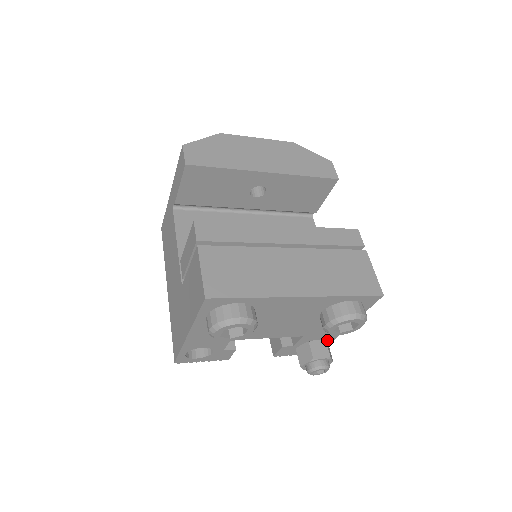
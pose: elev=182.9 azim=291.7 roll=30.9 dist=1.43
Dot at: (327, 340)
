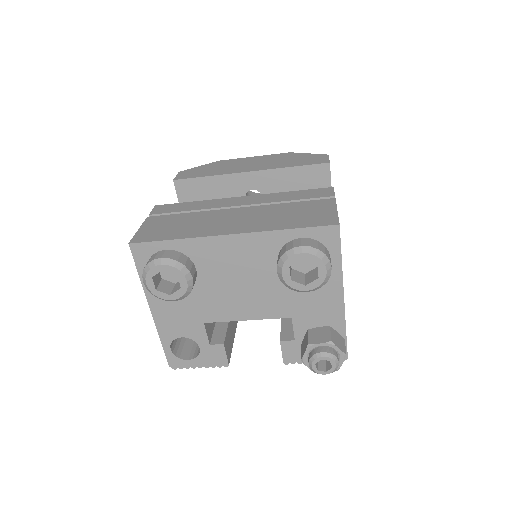
Dot at: (335, 329)
